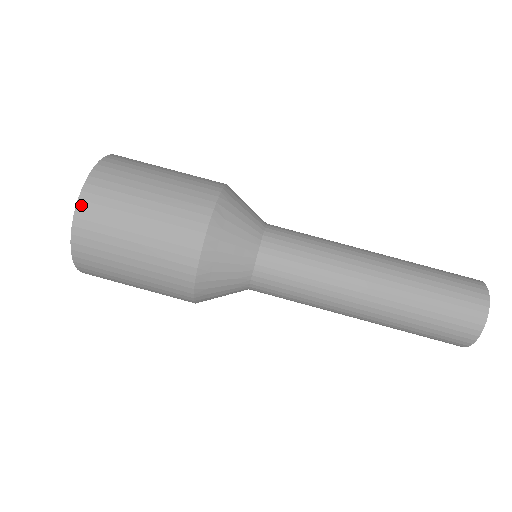
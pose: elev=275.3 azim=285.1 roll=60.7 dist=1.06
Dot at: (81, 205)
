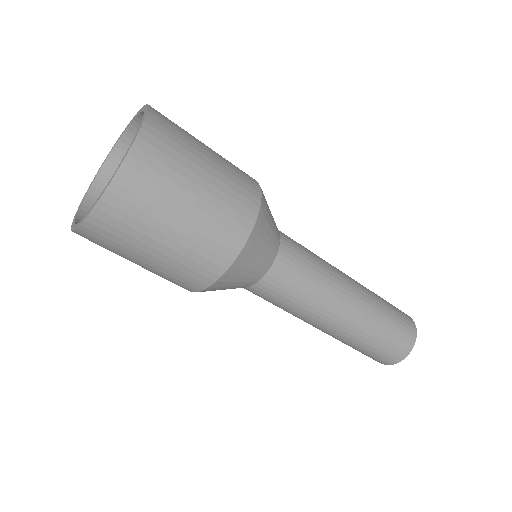
Dot at: (78, 233)
